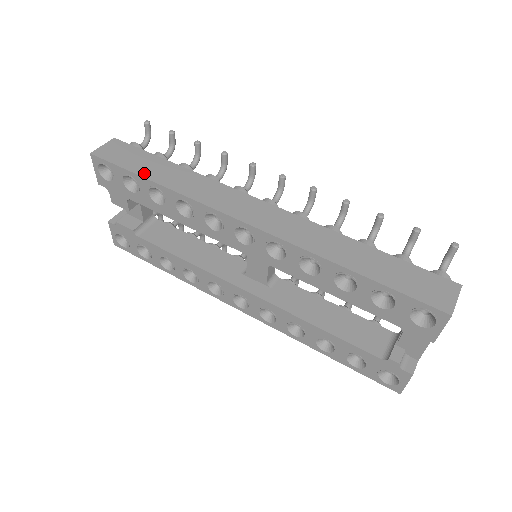
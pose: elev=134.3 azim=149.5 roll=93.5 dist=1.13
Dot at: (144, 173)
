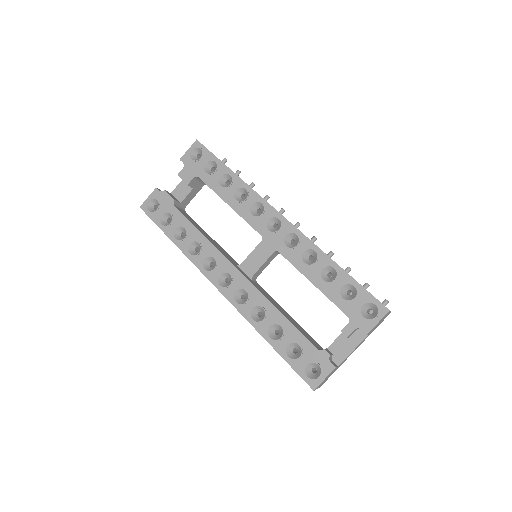
Dot at: occluded
